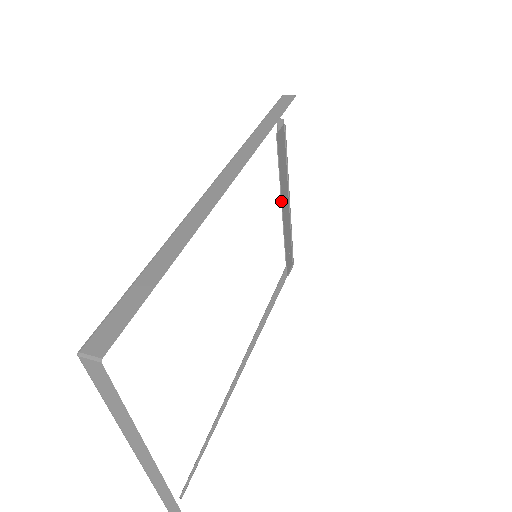
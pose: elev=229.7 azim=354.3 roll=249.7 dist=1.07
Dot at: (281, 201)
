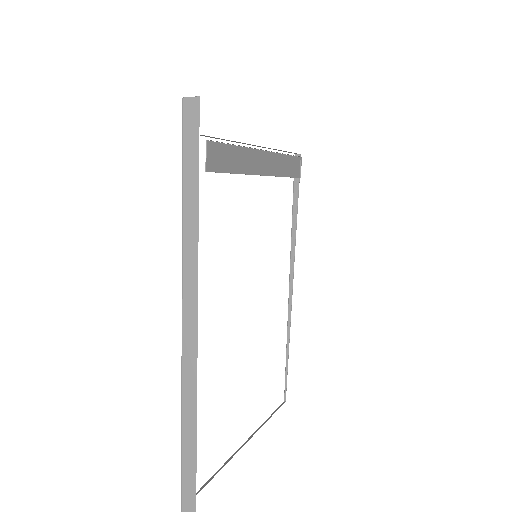
Dot at: occluded
